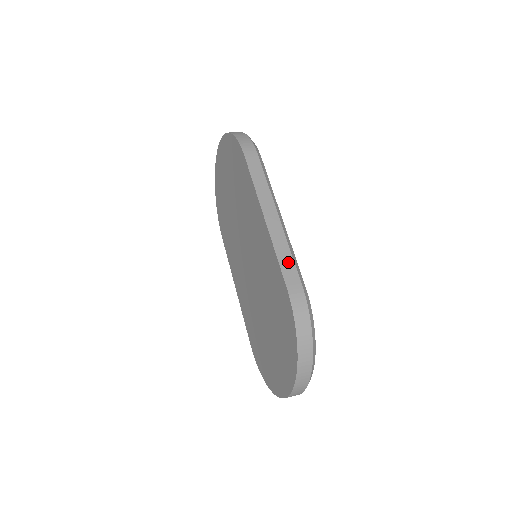
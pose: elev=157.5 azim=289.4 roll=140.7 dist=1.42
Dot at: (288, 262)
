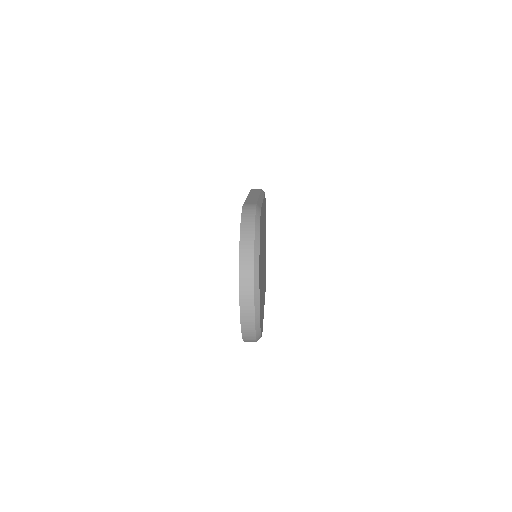
Dot at: (252, 201)
